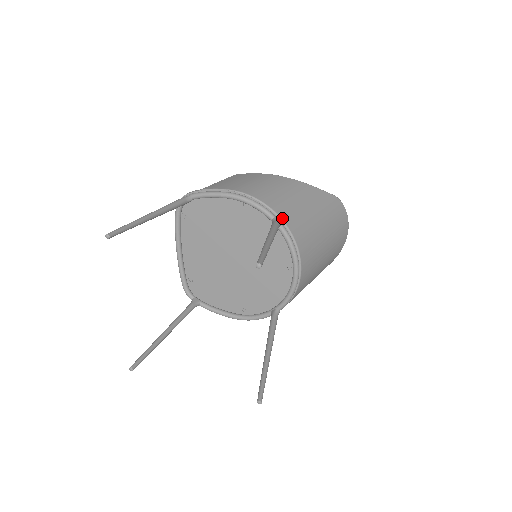
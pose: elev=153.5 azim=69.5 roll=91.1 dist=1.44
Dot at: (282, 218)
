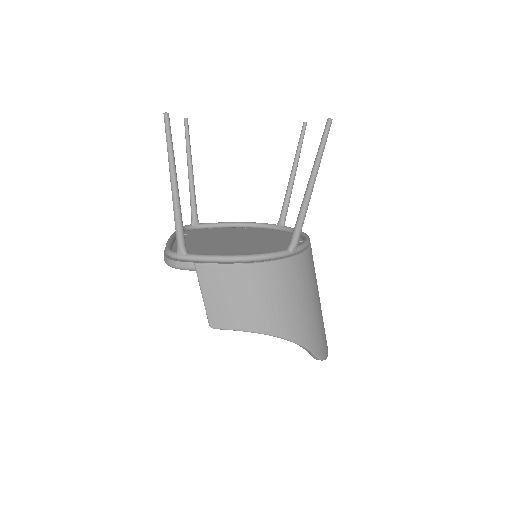
Dot at: occluded
